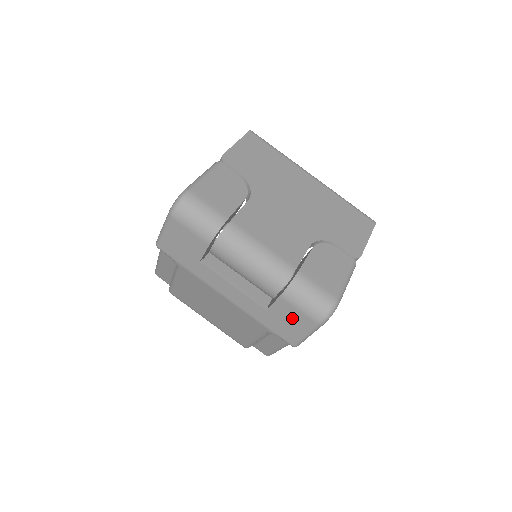
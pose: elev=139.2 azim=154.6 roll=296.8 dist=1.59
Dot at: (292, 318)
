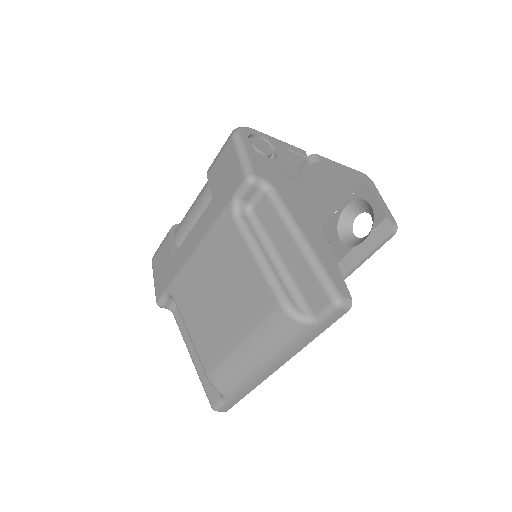
Dot at: (223, 168)
